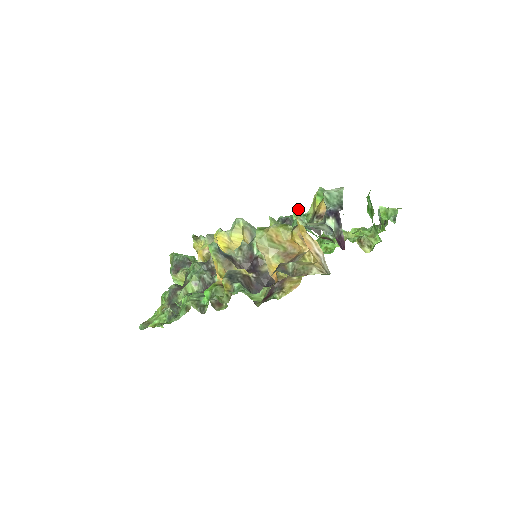
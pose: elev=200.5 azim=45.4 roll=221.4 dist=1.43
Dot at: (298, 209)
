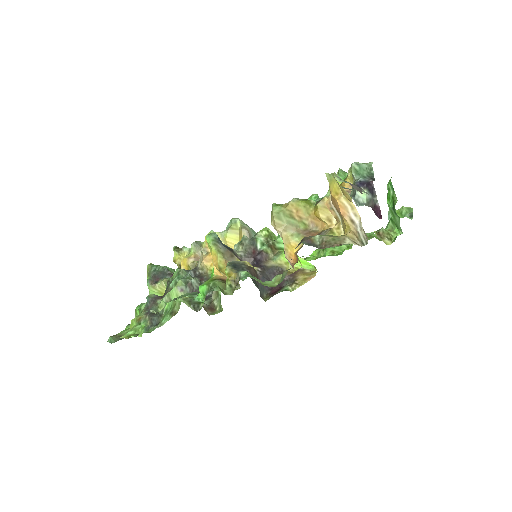
Dot at: (313, 194)
